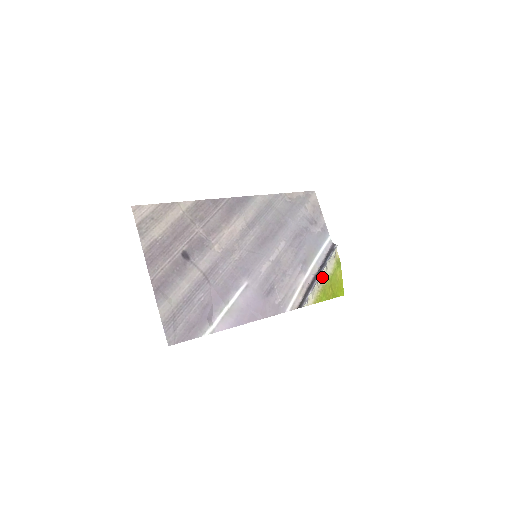
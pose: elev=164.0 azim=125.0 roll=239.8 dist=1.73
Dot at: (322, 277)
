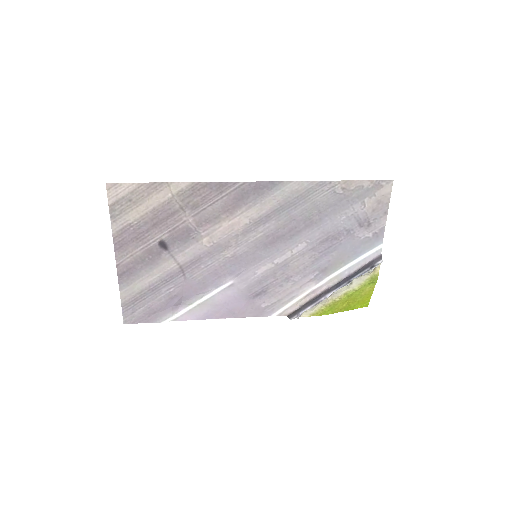
Dot at: (338, 292)
